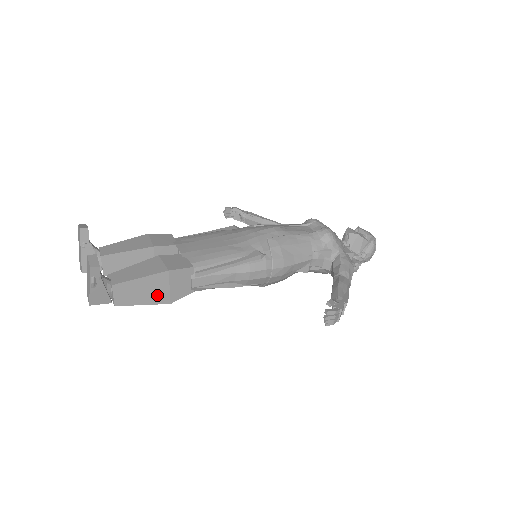
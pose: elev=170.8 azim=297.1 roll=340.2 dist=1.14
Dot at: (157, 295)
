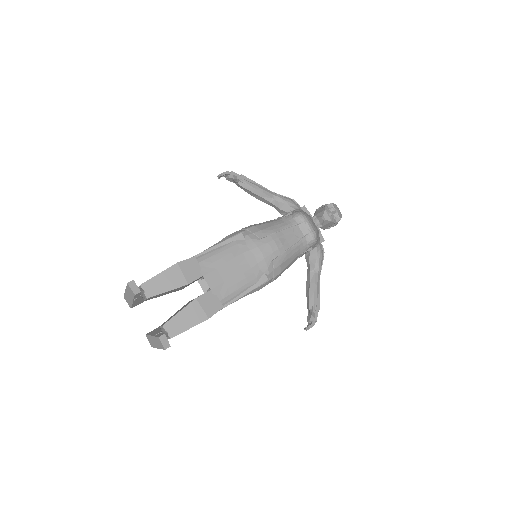
Dot at: occluded
